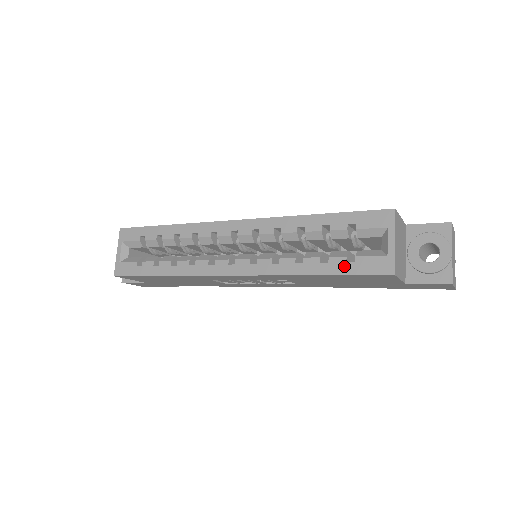
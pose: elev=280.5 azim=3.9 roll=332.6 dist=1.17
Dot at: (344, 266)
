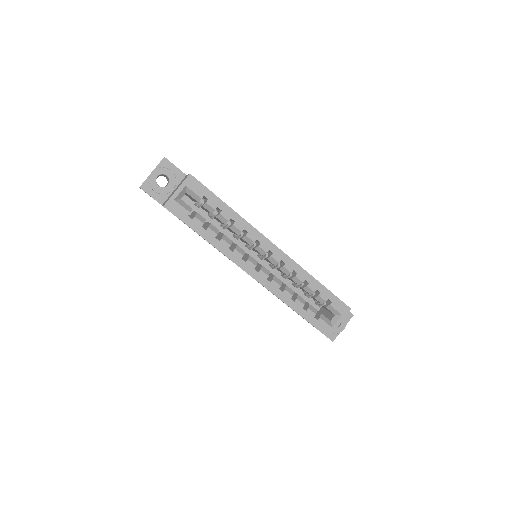
Dot at: (312, 318)
